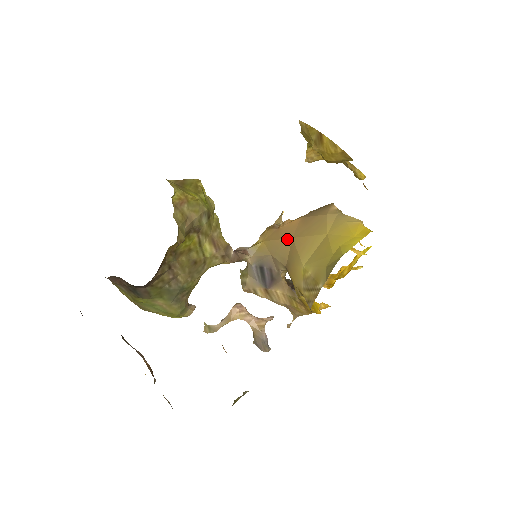
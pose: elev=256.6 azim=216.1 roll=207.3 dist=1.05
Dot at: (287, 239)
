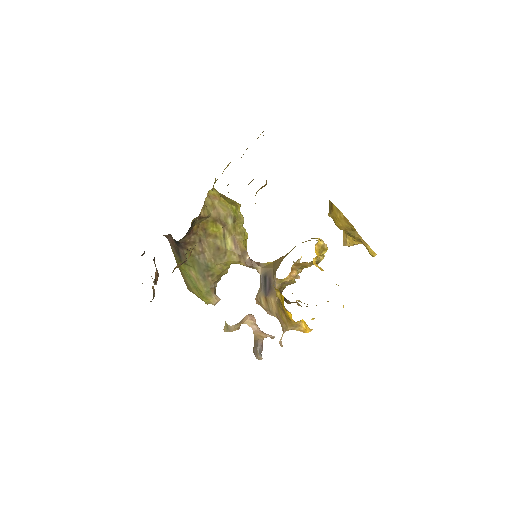
Dot at: (283, 256)
